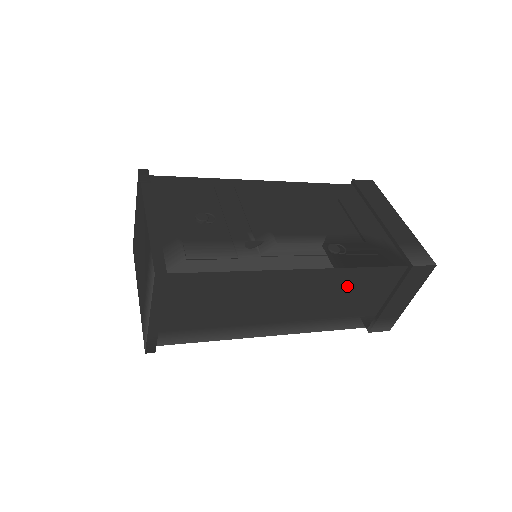
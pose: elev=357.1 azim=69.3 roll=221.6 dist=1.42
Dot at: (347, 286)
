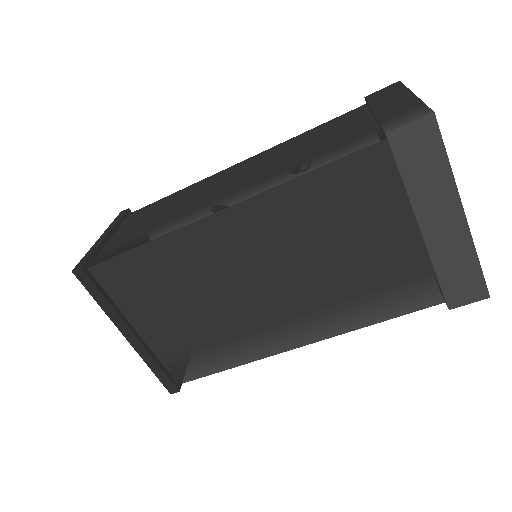
Dot at: (300, 144)
